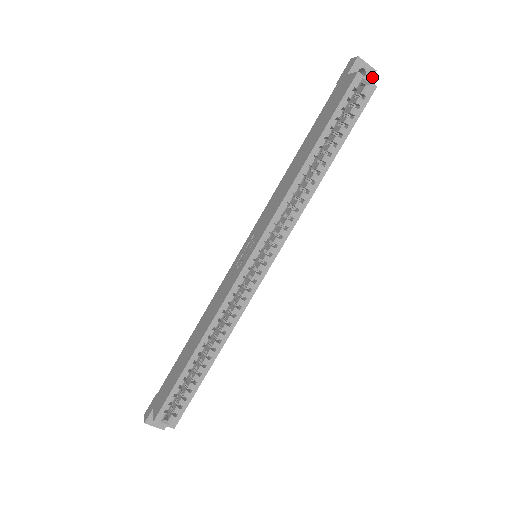
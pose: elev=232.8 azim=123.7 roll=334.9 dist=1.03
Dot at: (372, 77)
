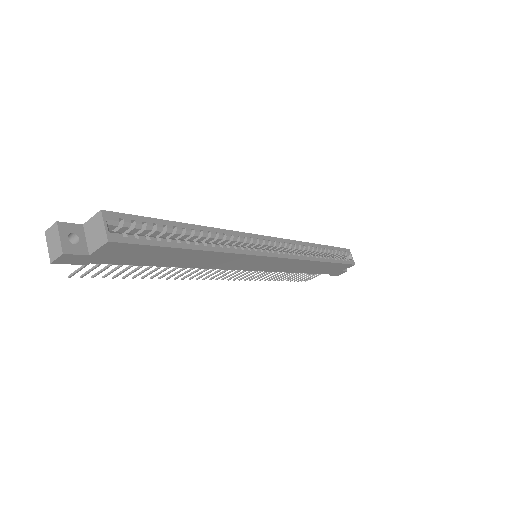
Dot at: (345, 271)
